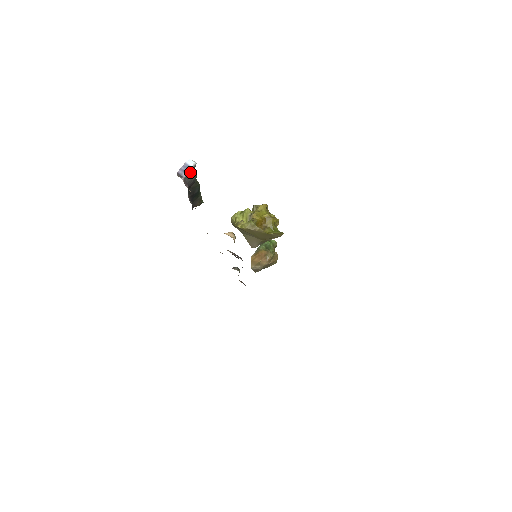
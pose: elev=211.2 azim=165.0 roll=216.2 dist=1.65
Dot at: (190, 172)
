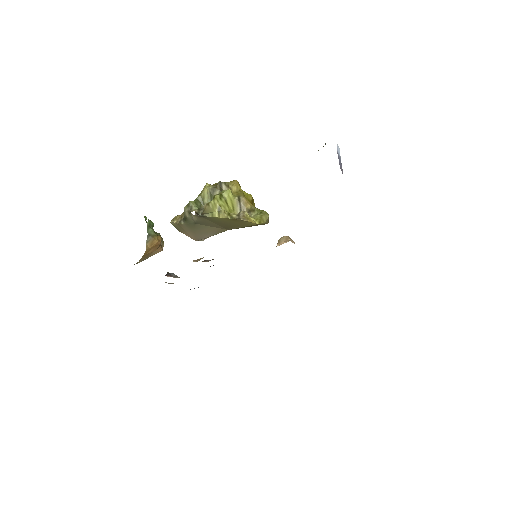
Dot at: (341, 166)
